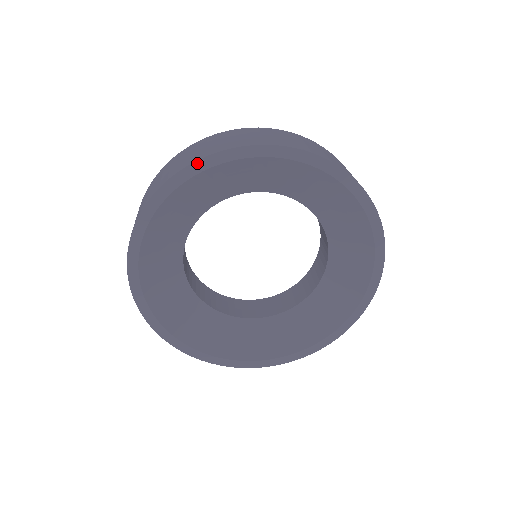
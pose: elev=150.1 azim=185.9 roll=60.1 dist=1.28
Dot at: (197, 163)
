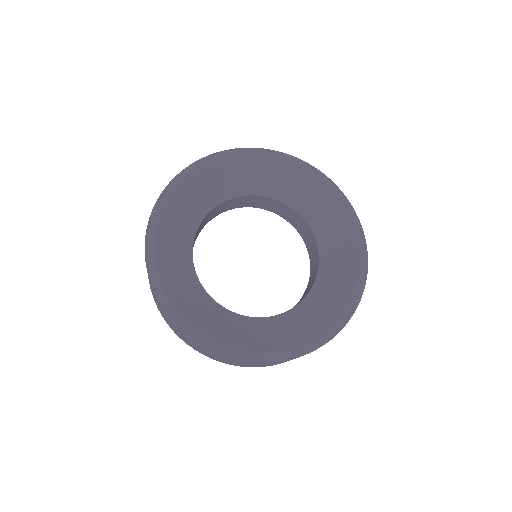
Dot at: (228, 151)
